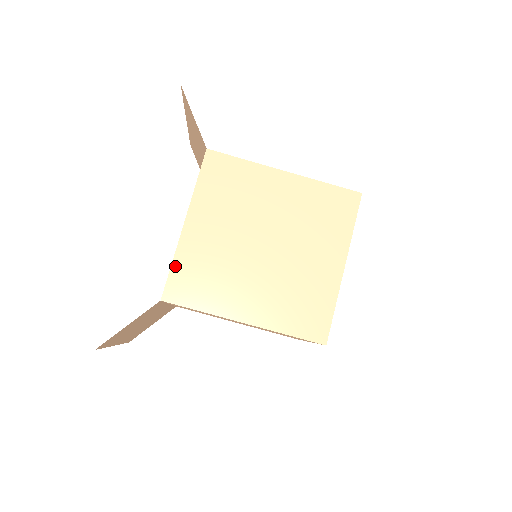
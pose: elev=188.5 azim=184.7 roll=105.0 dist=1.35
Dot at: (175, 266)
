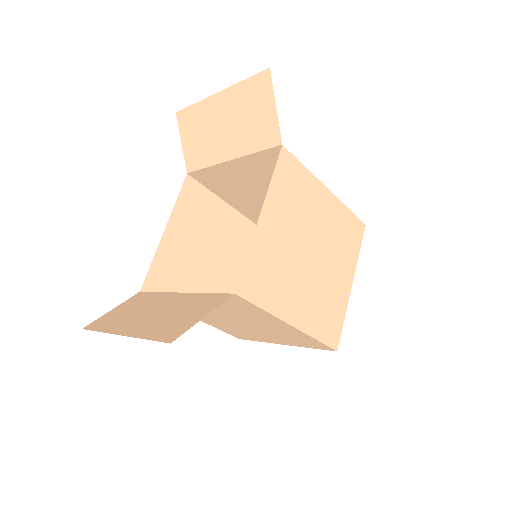
Dot at: (249, 259)
